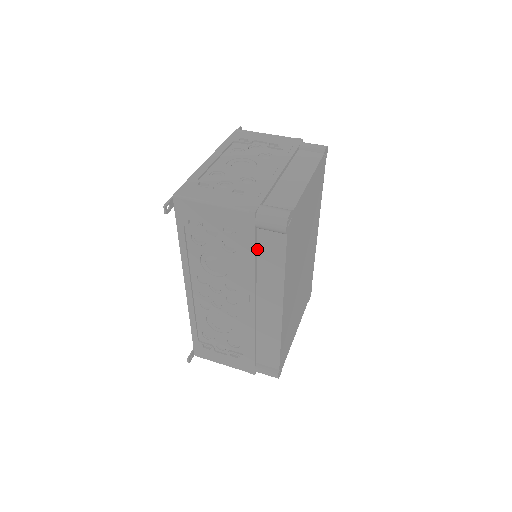
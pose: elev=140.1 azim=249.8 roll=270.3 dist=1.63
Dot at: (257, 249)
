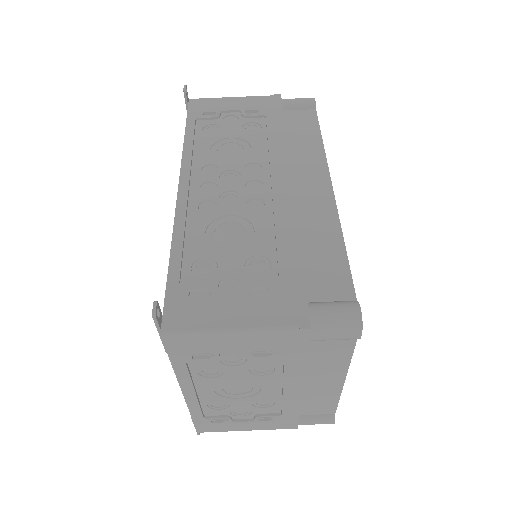
Dot at: occluded
